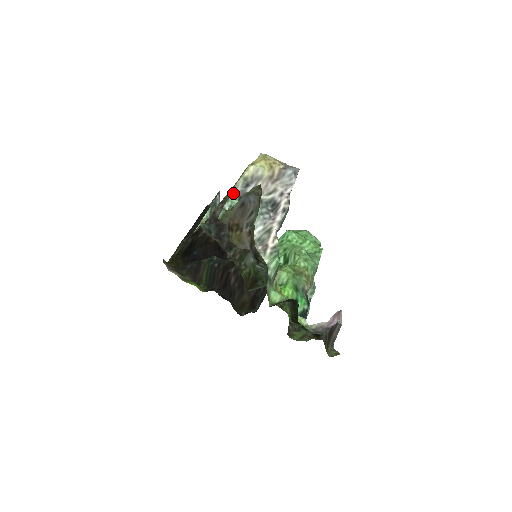
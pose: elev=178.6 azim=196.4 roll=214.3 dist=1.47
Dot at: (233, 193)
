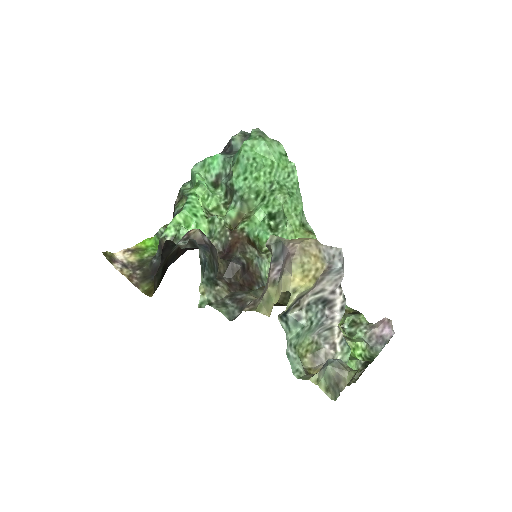
Dot at: (285, 329)
